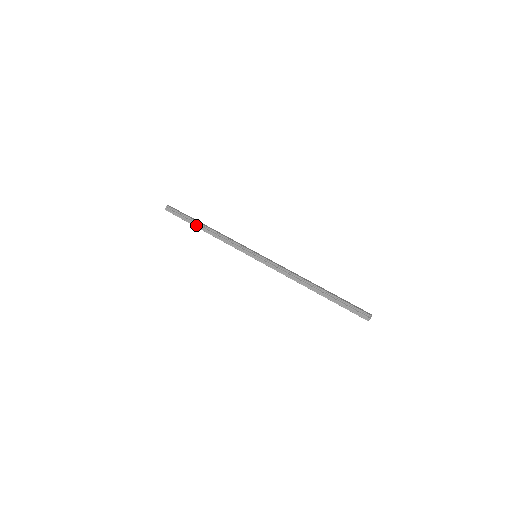
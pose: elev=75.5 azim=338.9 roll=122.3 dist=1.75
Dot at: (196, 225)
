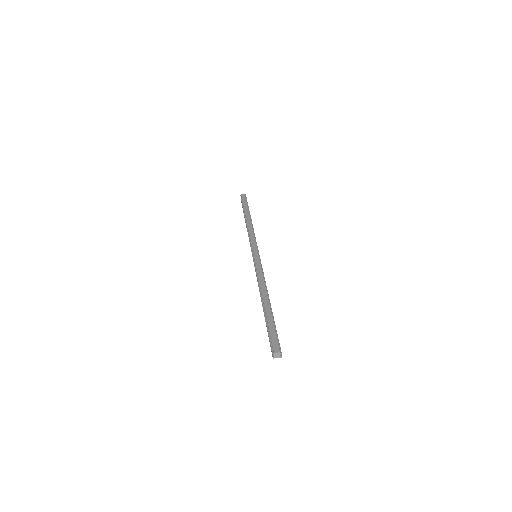
Dot at: occluded
